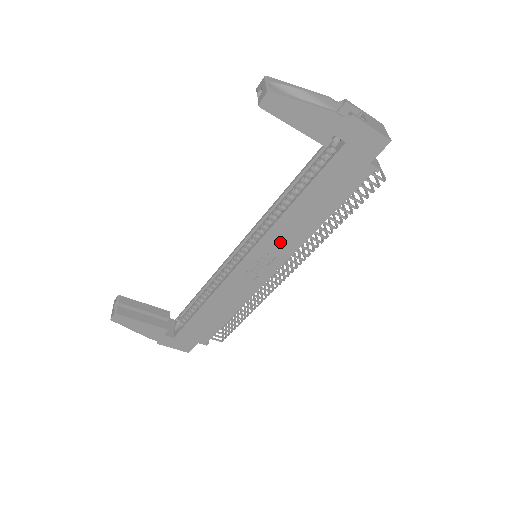
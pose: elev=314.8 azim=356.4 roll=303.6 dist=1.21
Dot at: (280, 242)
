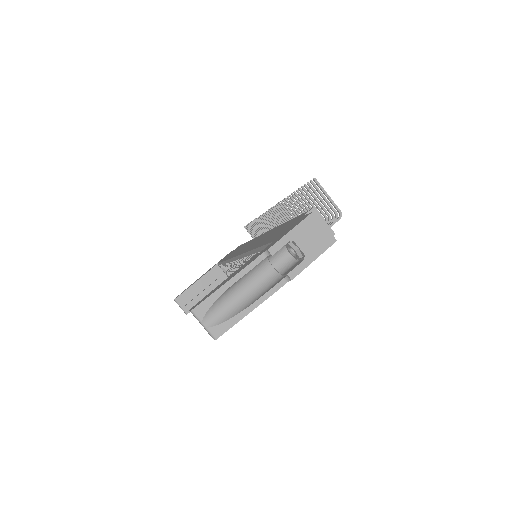
Dot at: occluded
